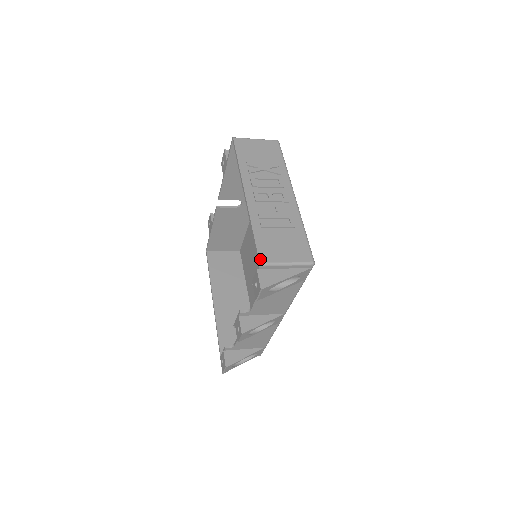
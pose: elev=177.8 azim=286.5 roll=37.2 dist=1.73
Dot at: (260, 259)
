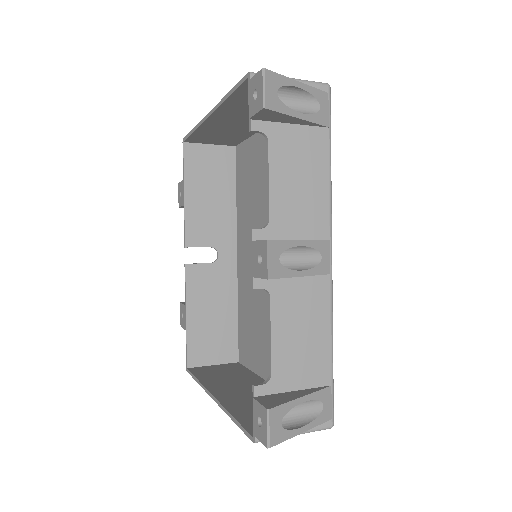
Dot at: (248, 74)
